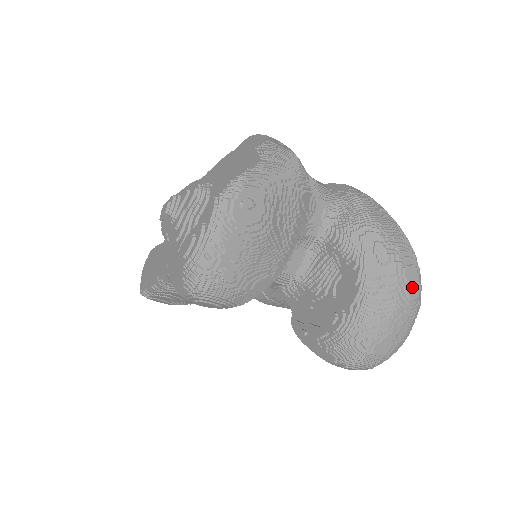
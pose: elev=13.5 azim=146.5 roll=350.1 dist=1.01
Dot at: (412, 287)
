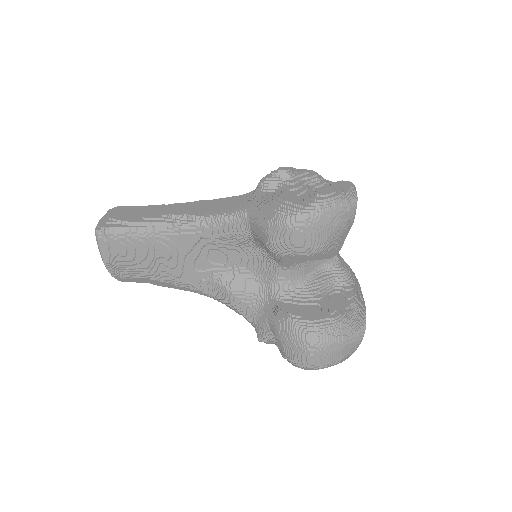
Dot at: occluded
